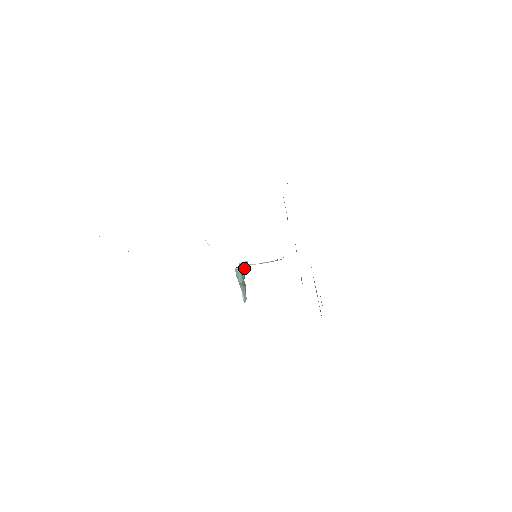
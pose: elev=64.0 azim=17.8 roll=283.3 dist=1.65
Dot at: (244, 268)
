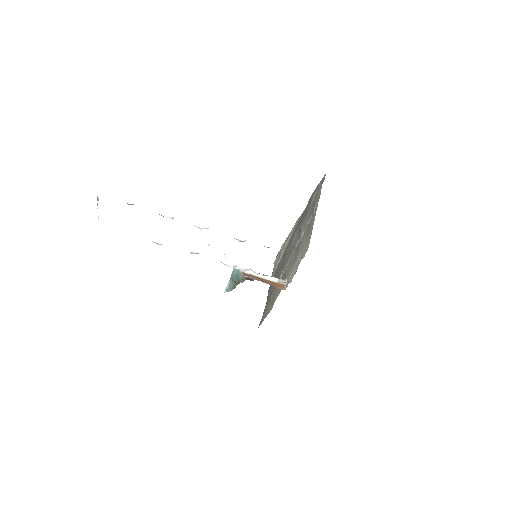
Dot at: occluded
